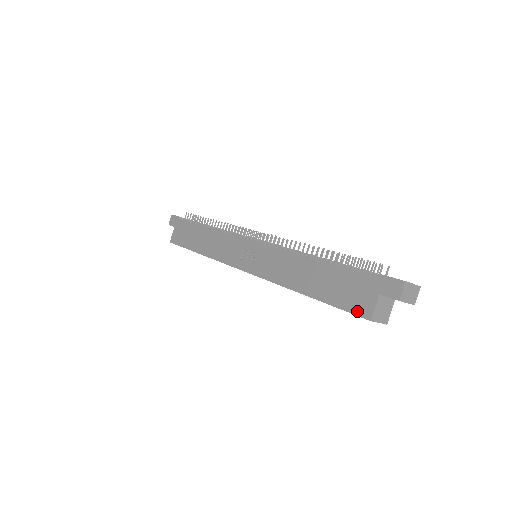
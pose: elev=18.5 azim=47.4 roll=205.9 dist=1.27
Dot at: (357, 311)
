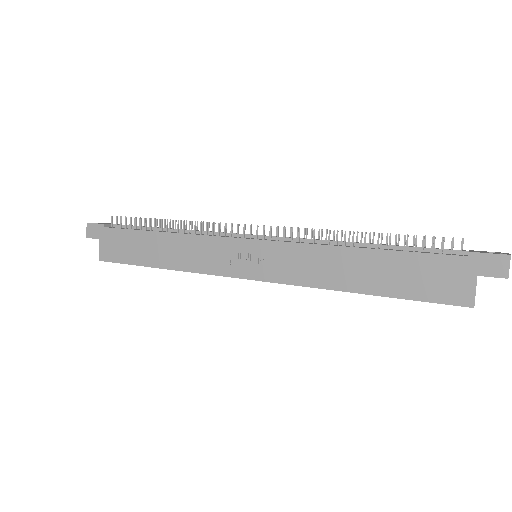
Dot at: (450, 300)
